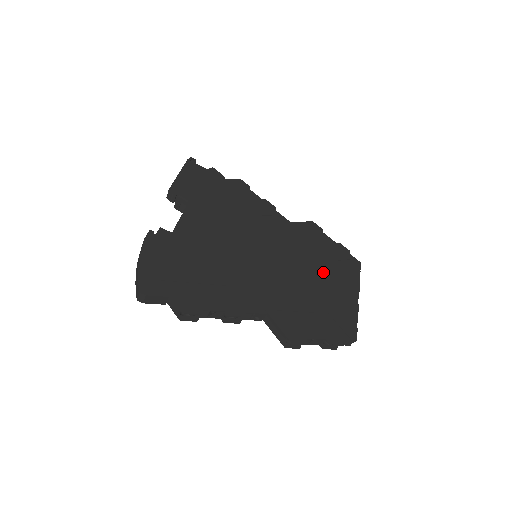
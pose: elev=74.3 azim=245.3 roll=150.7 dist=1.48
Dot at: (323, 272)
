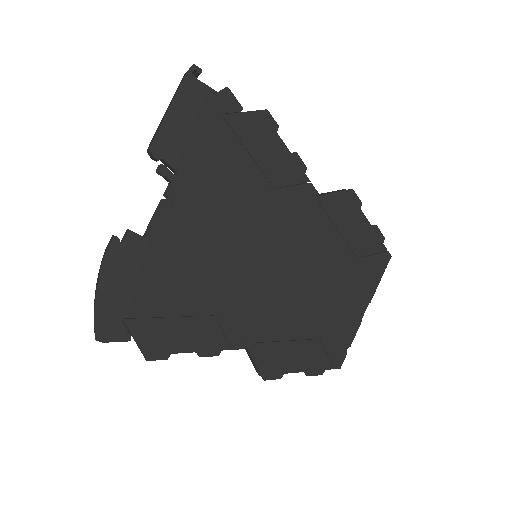
Dot at: (335, 279)
